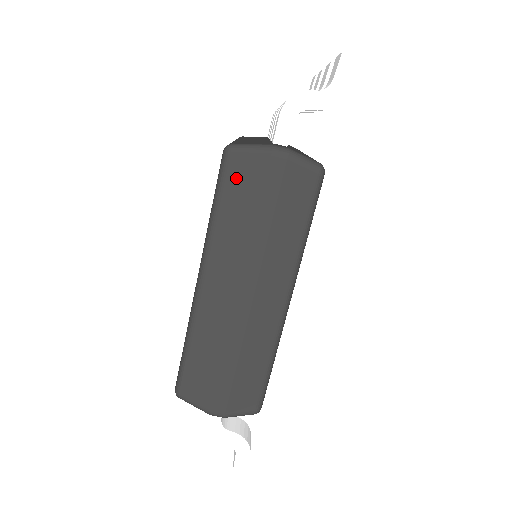
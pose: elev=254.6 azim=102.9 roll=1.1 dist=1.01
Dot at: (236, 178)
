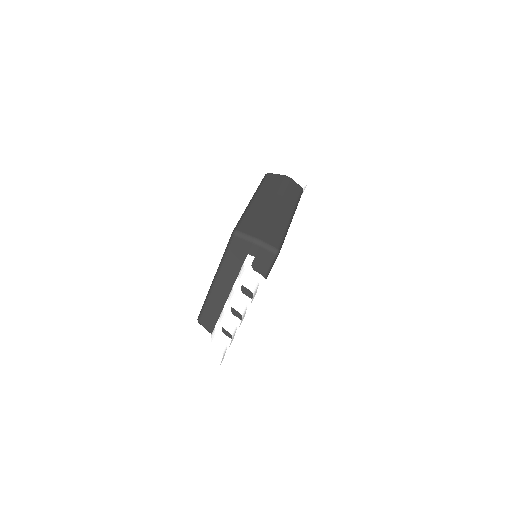
Dot at: (271, 178)
